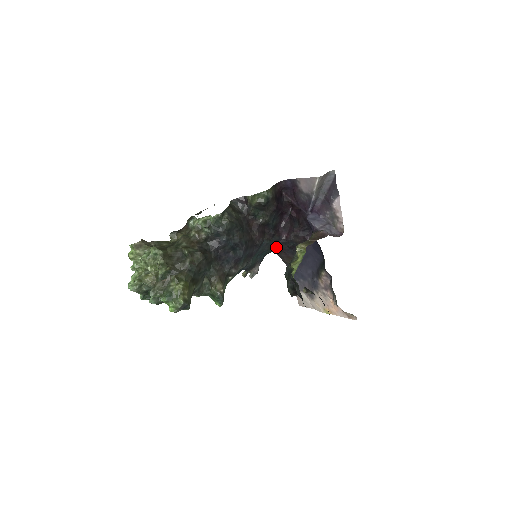
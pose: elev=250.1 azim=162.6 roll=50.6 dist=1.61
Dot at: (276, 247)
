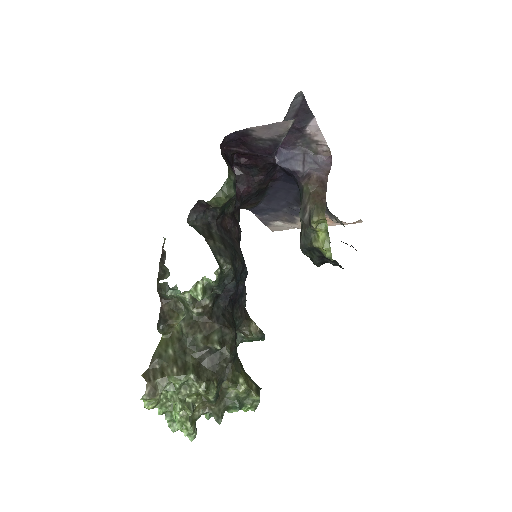
Dot at: occluded
